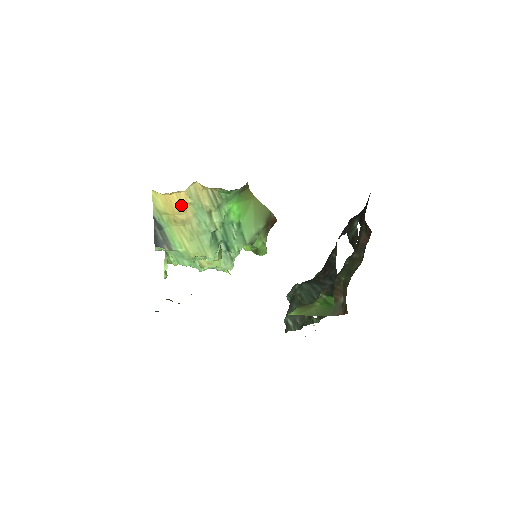
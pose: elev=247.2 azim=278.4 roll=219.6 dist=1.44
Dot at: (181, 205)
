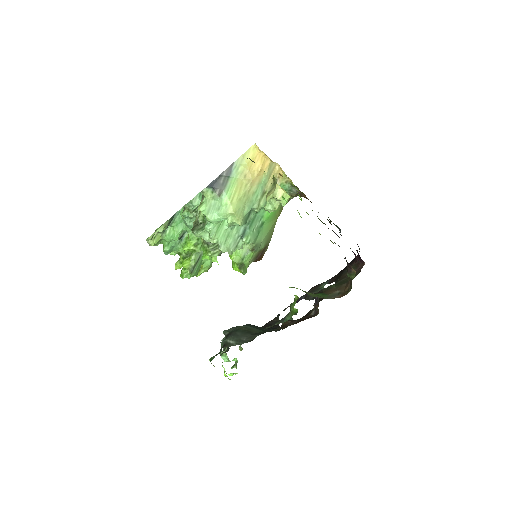
Dot at: (261, 168)
